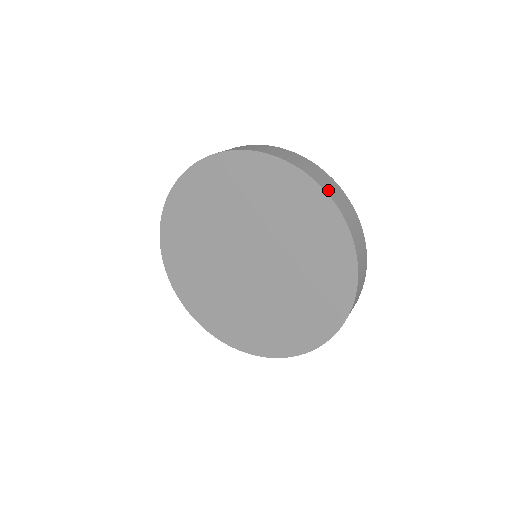
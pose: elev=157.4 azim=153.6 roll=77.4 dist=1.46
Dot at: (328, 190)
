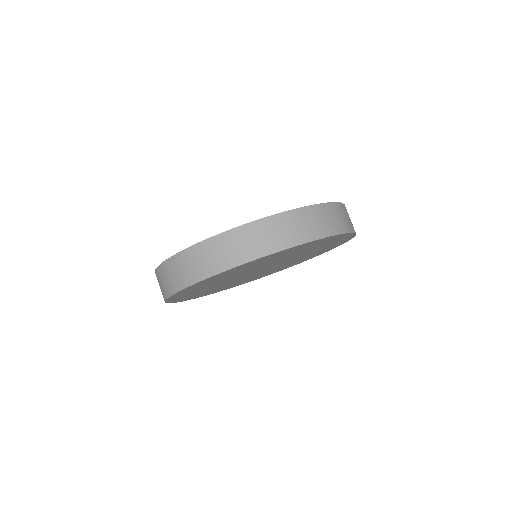
Dot at: (241, 258)
